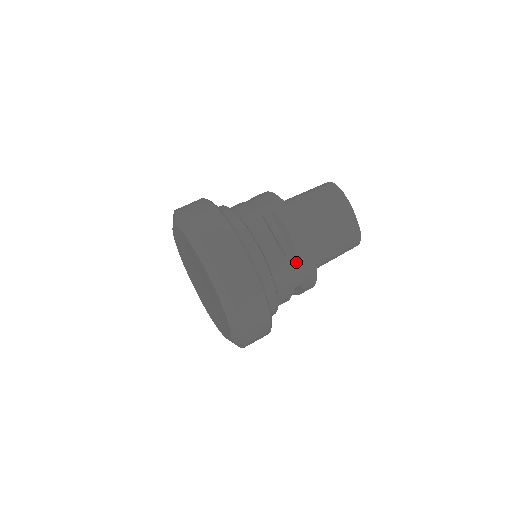
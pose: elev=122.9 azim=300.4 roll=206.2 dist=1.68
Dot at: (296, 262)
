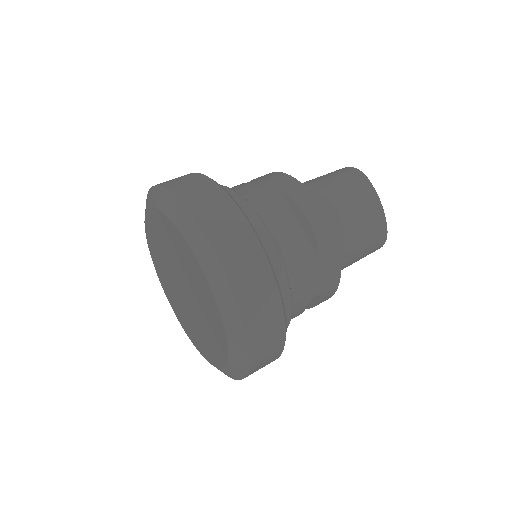
Dot at: (318, 264)
